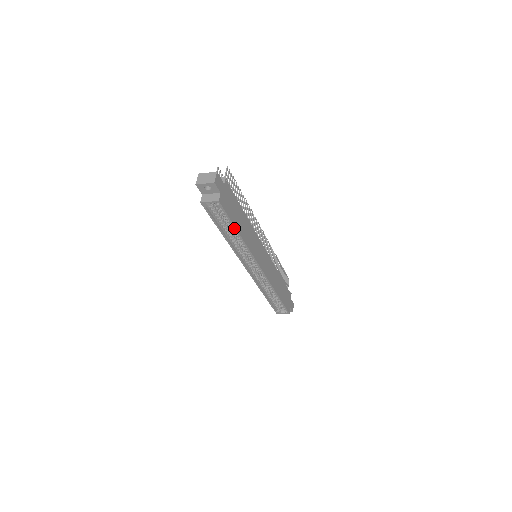
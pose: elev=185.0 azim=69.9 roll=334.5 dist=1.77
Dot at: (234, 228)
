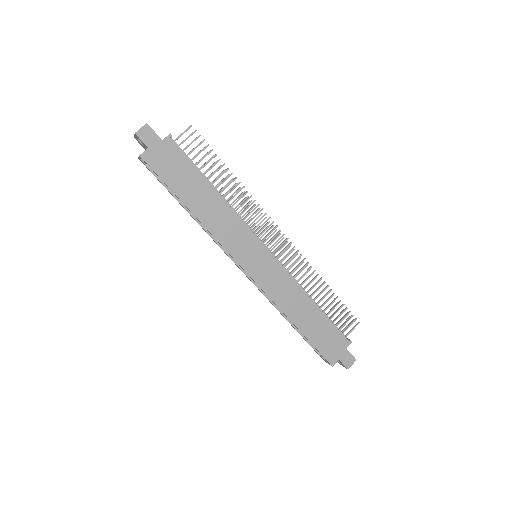
Dot at: (178, 198)
